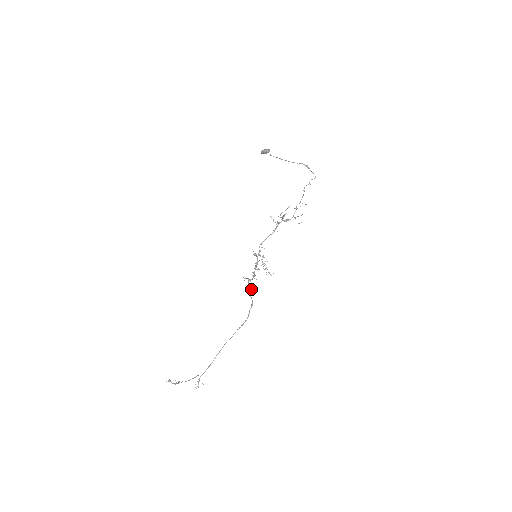
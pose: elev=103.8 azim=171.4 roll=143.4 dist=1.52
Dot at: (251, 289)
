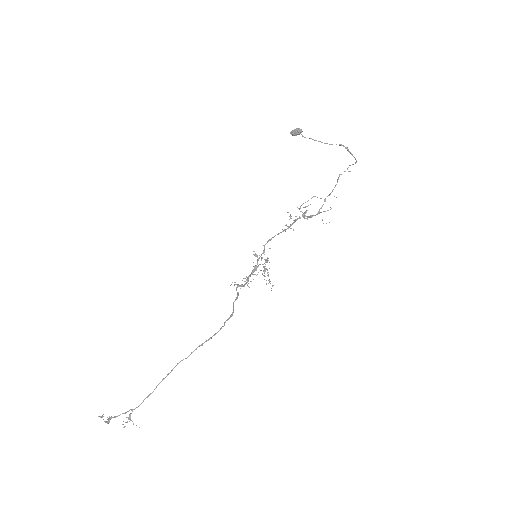
Dot at: (237, 296)
